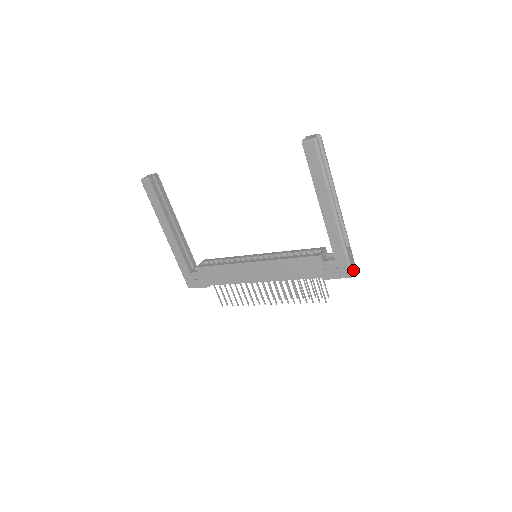
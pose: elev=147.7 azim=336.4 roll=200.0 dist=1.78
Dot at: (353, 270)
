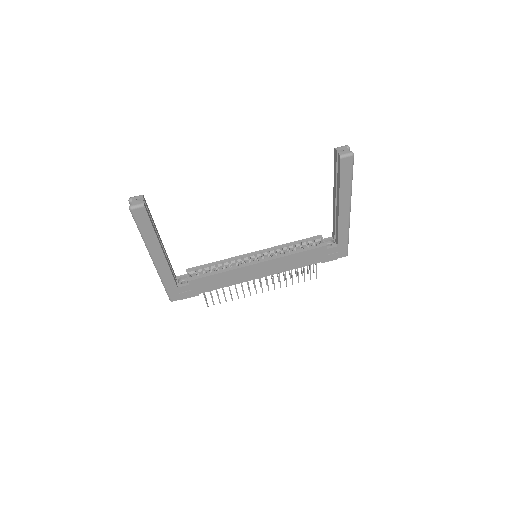
Dot at: occluded
